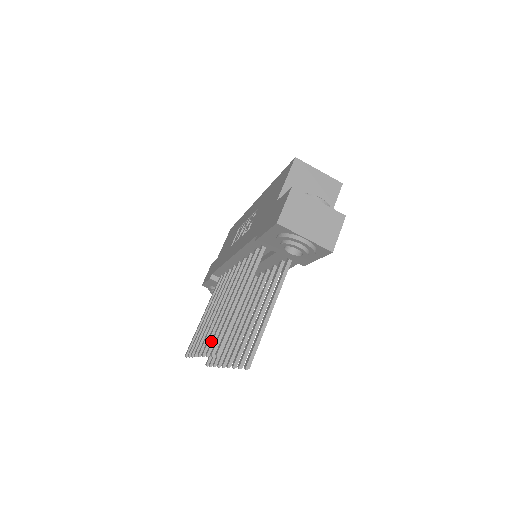
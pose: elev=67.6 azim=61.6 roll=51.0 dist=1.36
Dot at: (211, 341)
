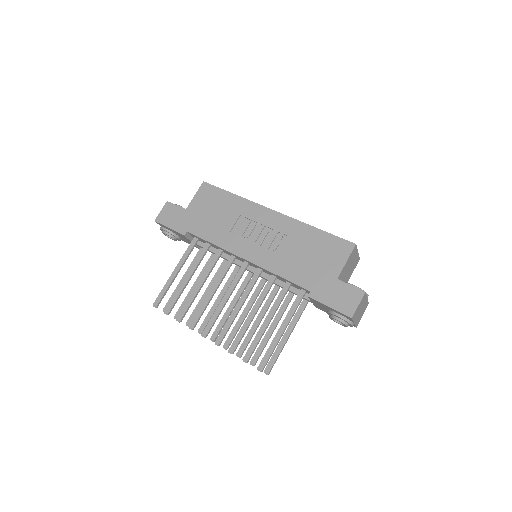
Dot at: (235, 342)
